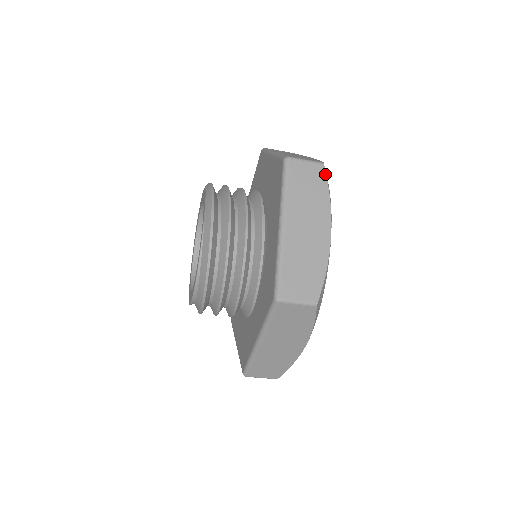
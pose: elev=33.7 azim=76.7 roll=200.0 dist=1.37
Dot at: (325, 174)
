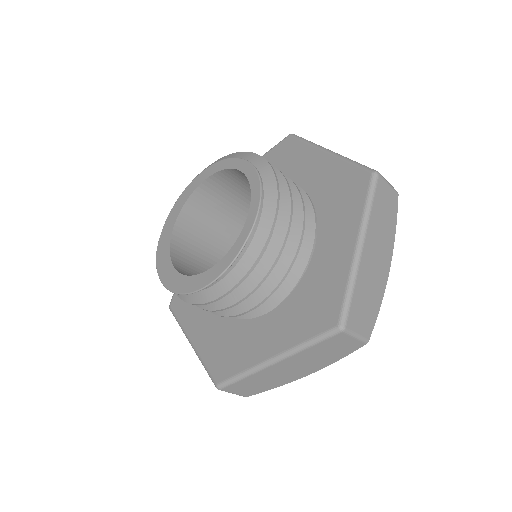
Dot at: occluded
